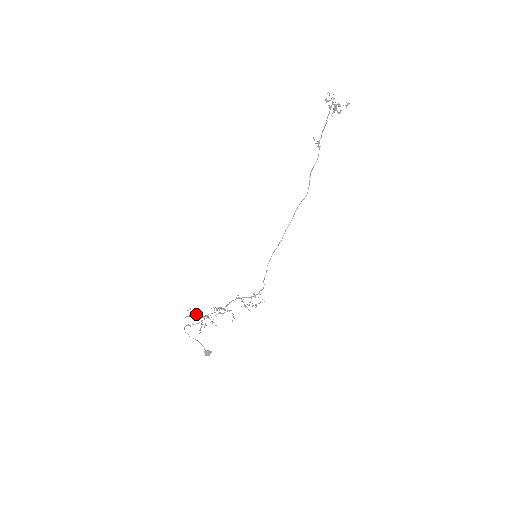
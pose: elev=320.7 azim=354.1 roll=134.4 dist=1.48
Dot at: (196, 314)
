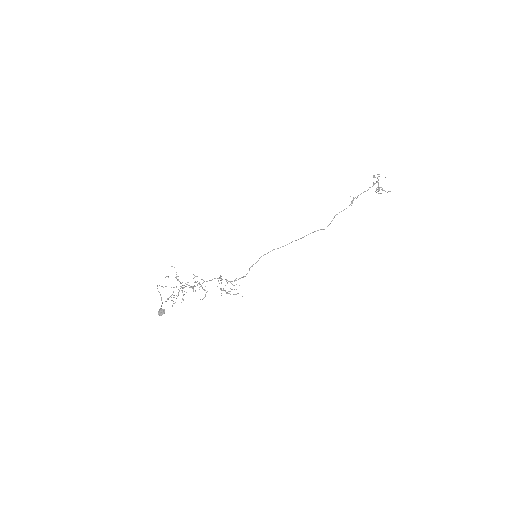
Dot at: (176, 278)
